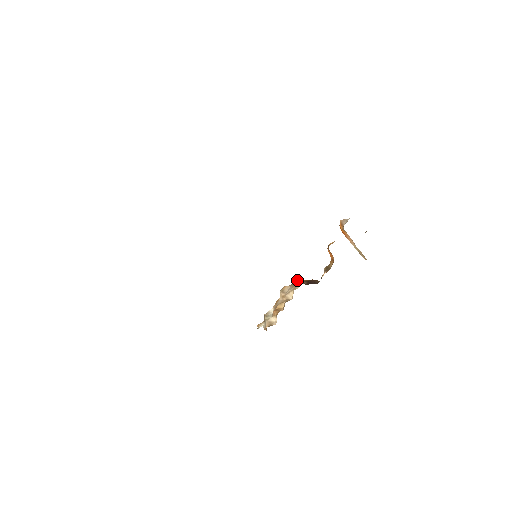
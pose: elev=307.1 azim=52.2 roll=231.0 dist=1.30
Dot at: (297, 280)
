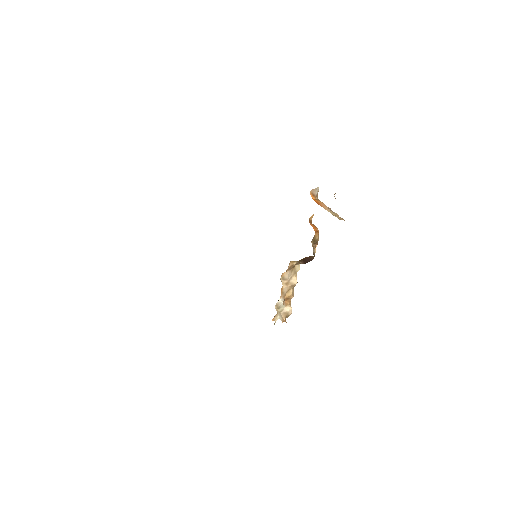
Dot at: (291, 263)
